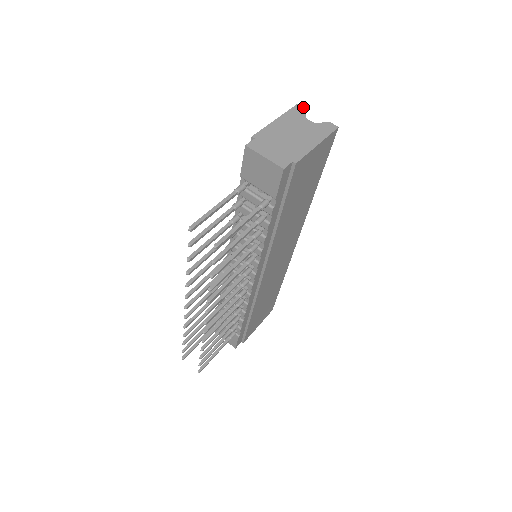
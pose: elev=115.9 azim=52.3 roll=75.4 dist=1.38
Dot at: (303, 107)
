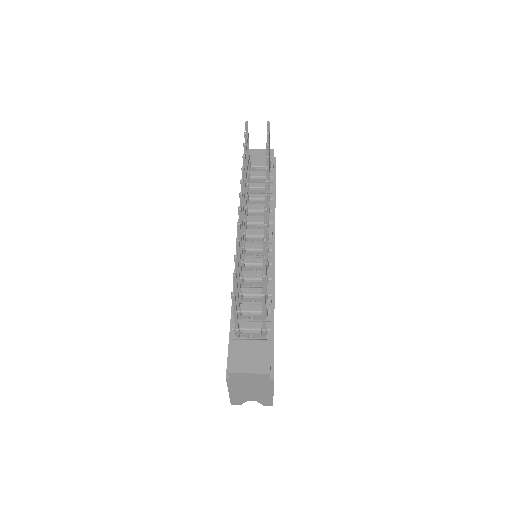
Dot at: occluded
